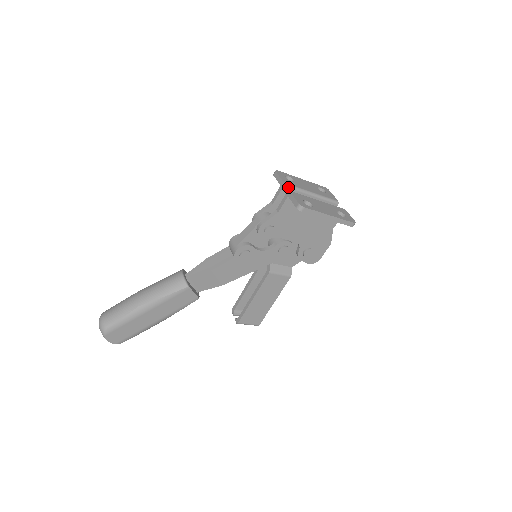
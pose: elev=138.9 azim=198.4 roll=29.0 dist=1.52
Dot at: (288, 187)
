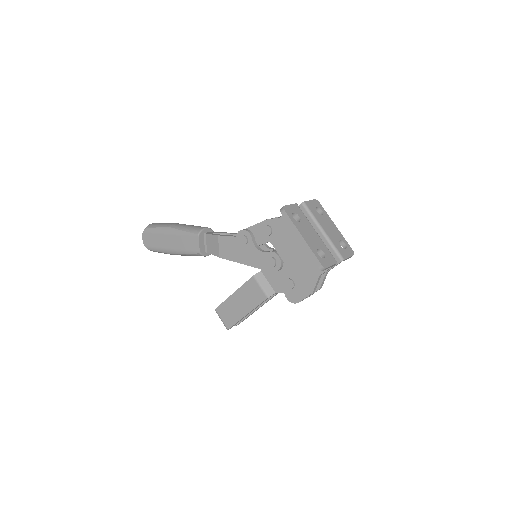
Dot at: (305, 207)
